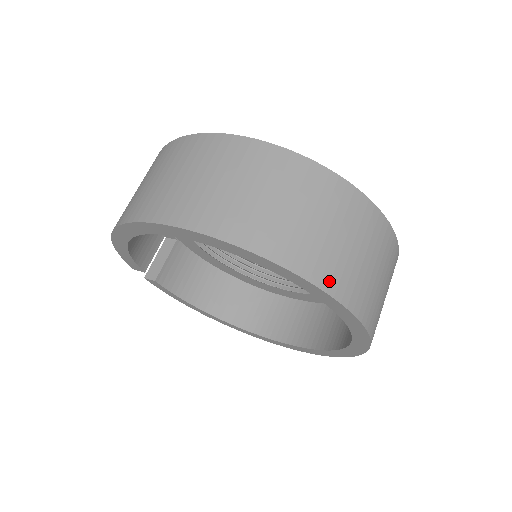
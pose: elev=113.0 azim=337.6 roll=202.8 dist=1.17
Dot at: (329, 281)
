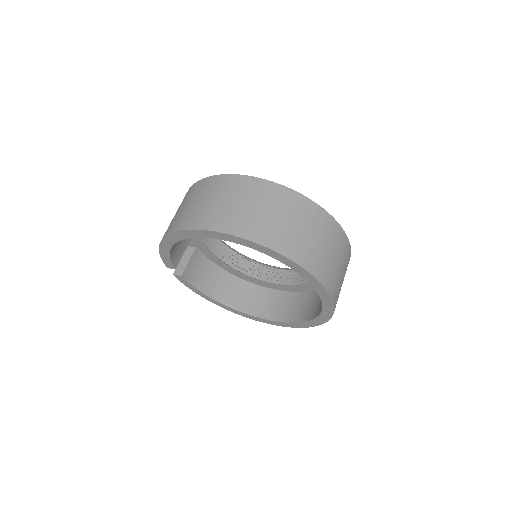
Dot at: (309, 264)
